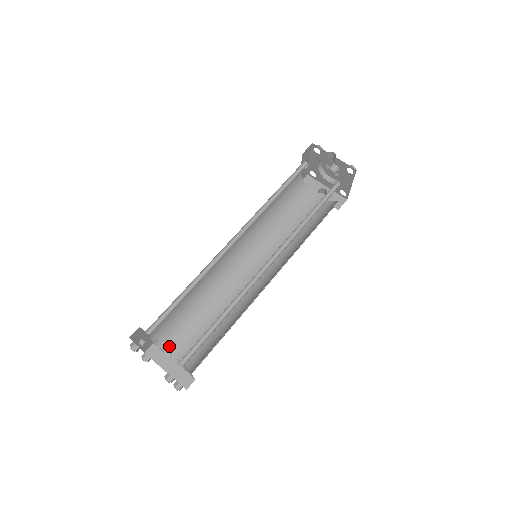
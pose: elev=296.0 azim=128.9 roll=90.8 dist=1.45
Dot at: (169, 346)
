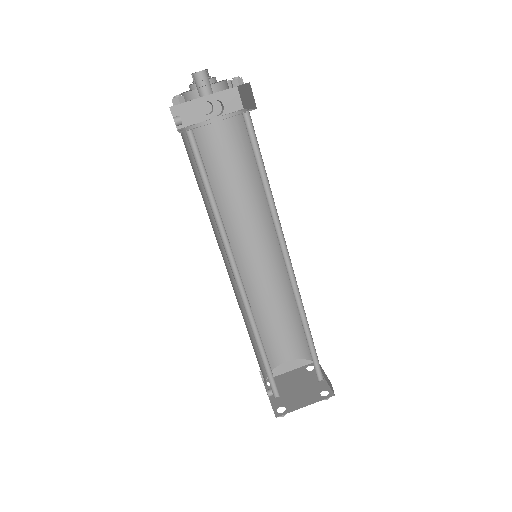
Dot at: (273, 362)
